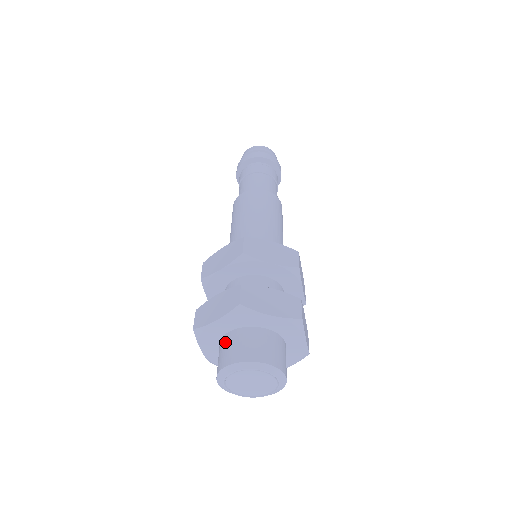
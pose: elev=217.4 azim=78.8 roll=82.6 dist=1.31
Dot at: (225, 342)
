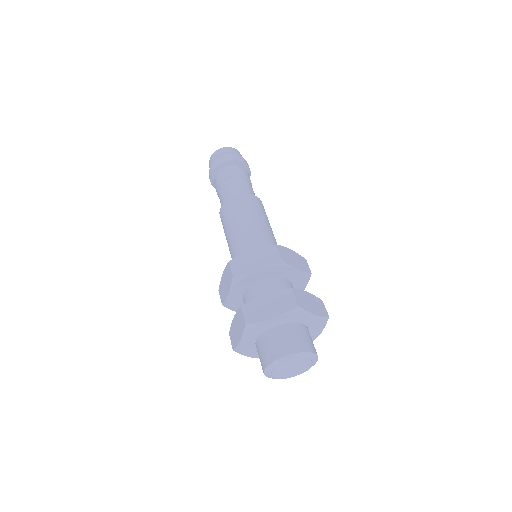
Dot at: (257, 350)
